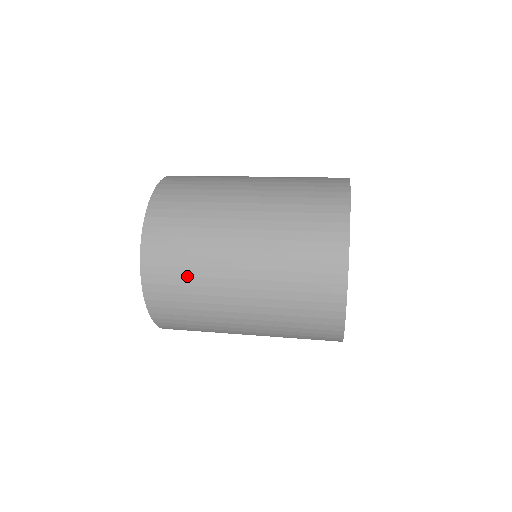
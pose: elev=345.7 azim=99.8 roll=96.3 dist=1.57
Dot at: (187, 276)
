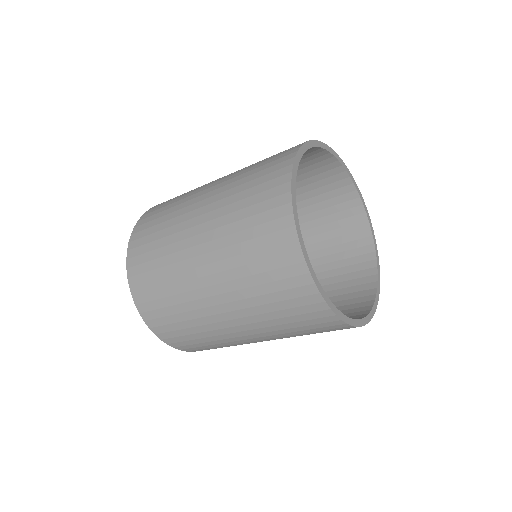
Dot at: (158, 248)
